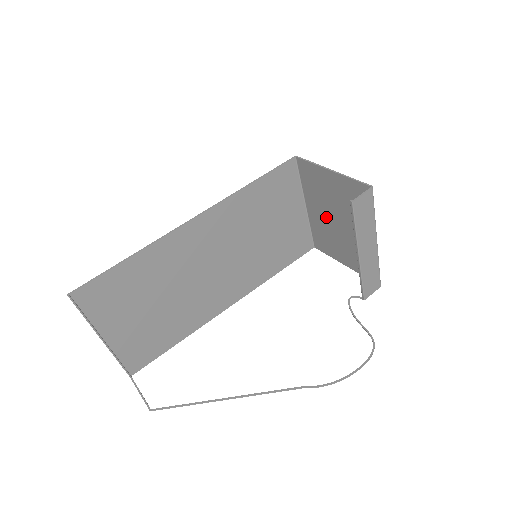
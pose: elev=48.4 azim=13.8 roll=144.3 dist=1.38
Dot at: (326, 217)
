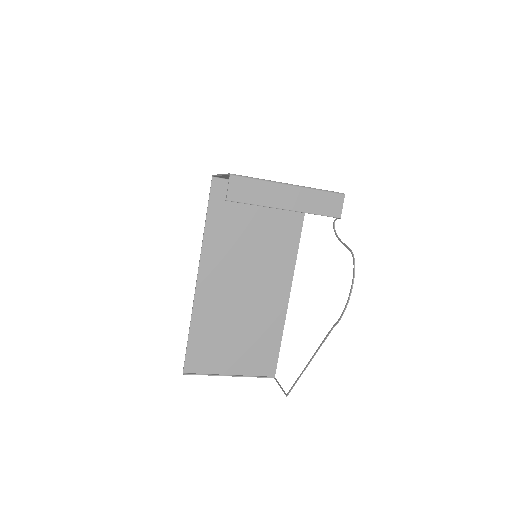
Dot at: occluded
